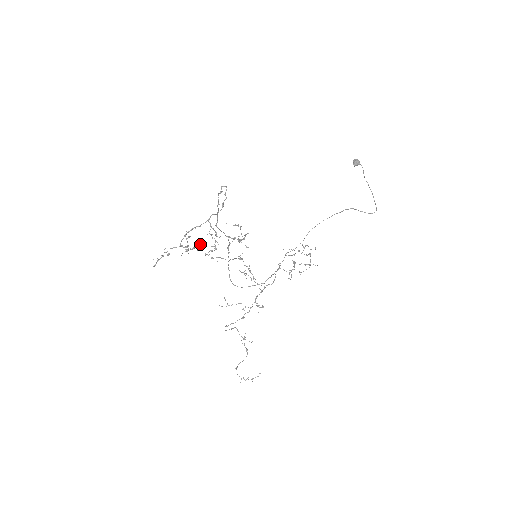
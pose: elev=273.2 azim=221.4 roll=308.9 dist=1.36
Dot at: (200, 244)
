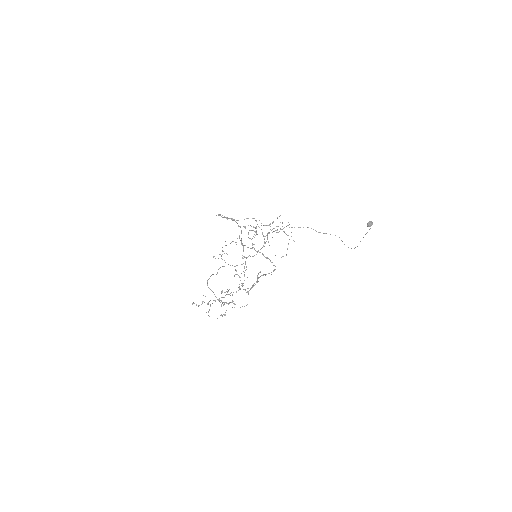
Dot at: occluded
